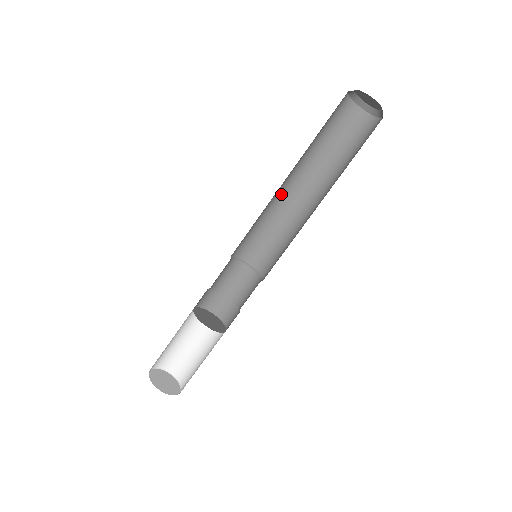
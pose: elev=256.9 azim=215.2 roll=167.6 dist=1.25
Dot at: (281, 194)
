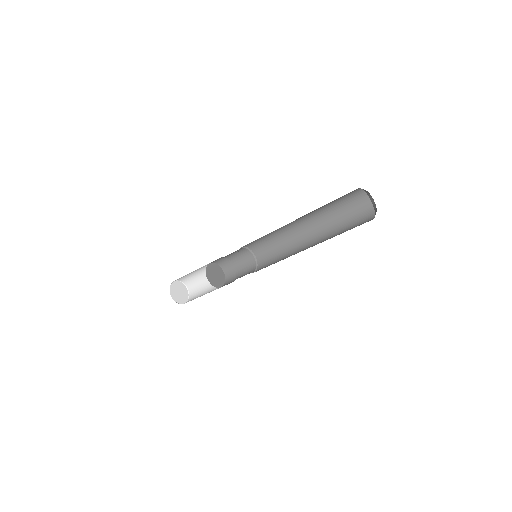
Dot at: (286, 225)
